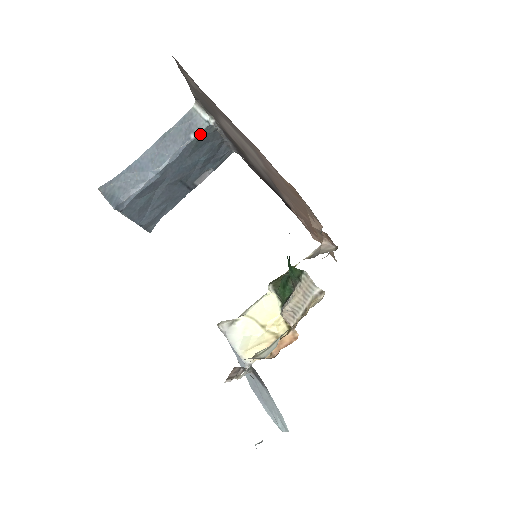
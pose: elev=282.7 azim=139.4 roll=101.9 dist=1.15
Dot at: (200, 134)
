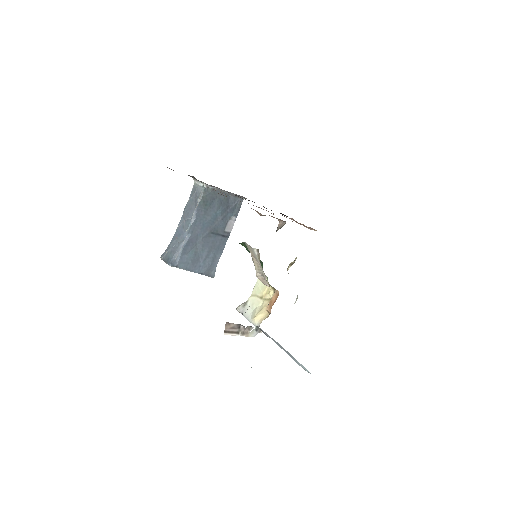
Dot at: (202, 196)
